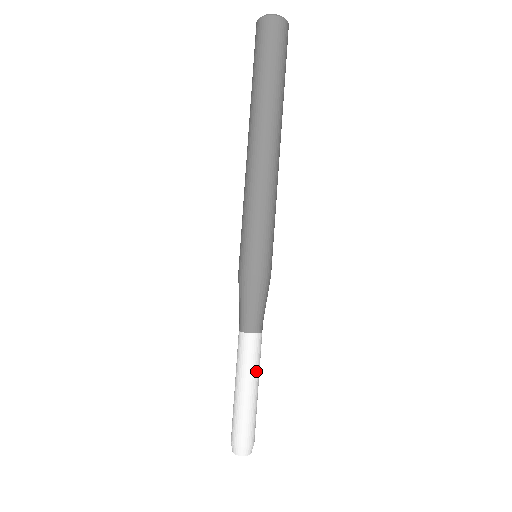
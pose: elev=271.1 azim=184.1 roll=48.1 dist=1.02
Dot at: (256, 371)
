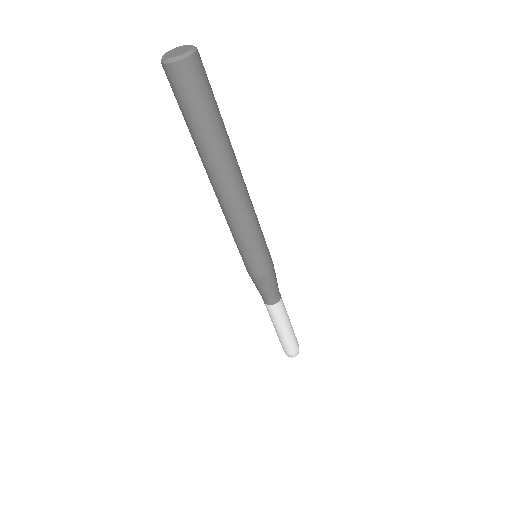
Dot at: (281, 322)
